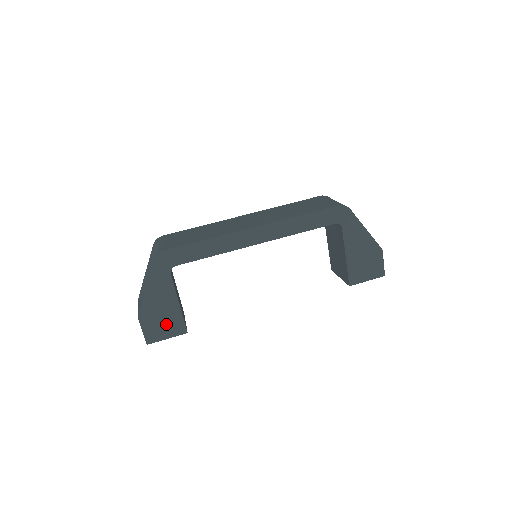
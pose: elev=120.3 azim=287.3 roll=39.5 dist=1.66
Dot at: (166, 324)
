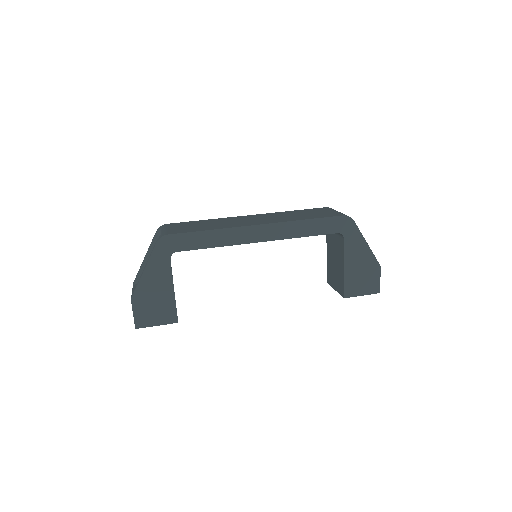
Dot at: (158, 310)
